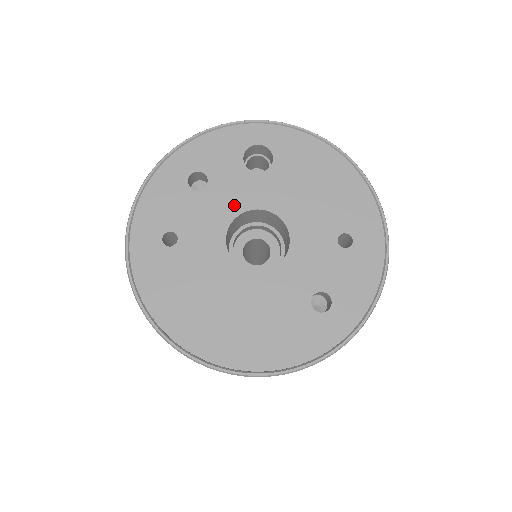
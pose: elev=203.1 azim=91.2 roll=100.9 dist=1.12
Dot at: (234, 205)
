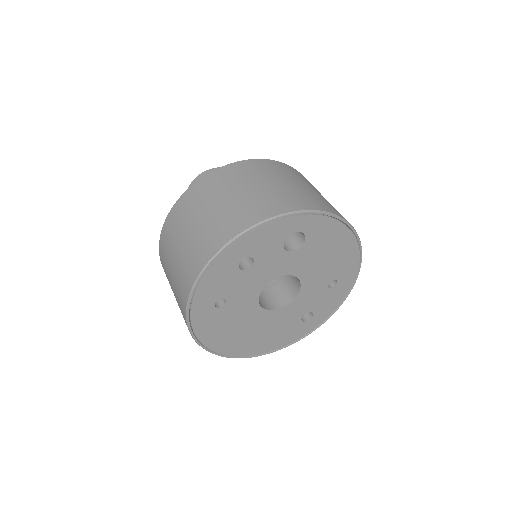
Dot at: (269, 275)
